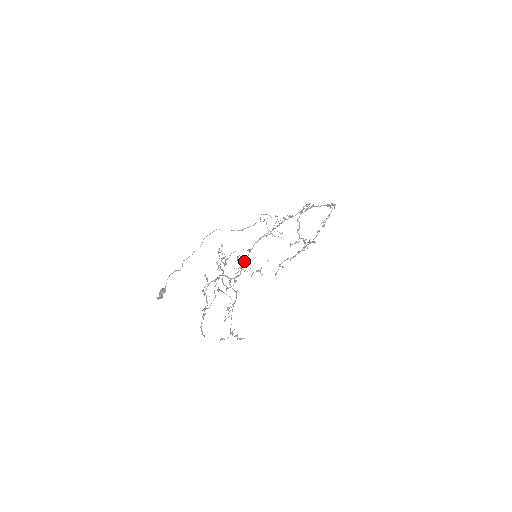
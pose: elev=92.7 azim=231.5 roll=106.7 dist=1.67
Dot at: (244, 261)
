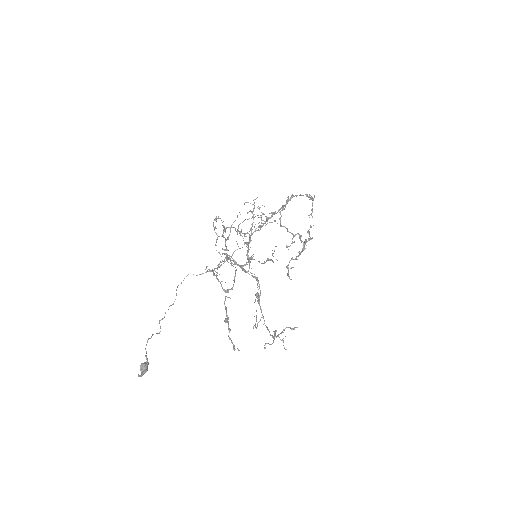
Dot at: occluded
